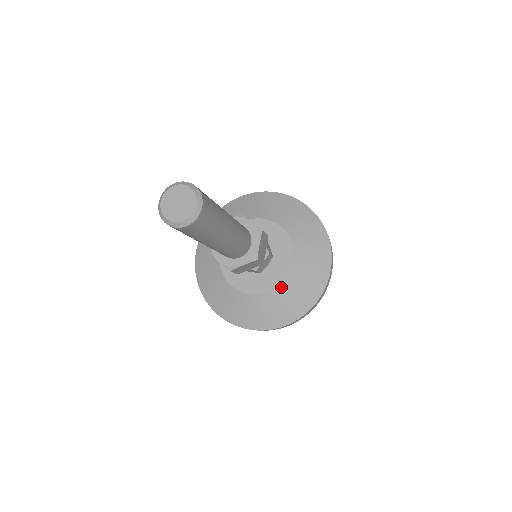
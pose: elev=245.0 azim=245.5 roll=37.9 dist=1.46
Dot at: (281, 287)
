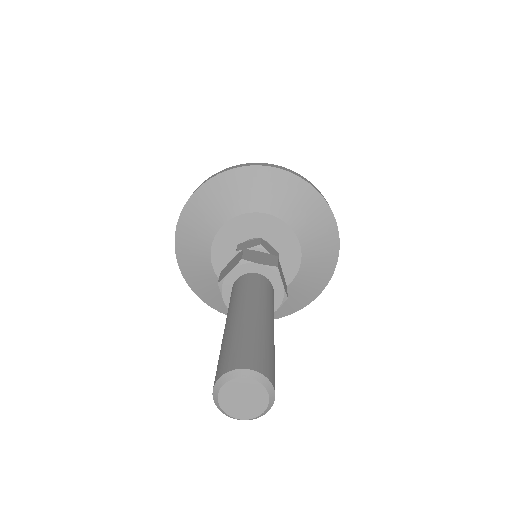
Dot at: occluded
